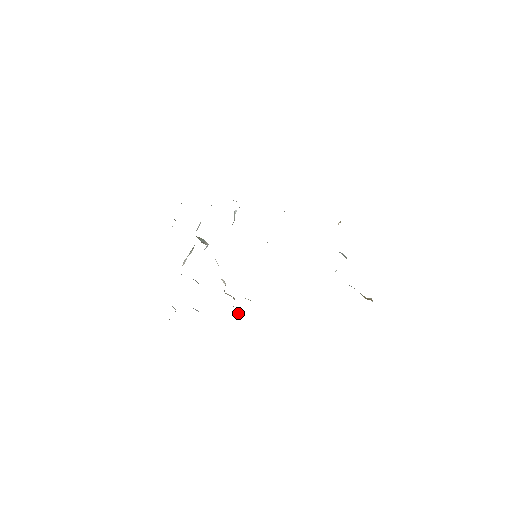
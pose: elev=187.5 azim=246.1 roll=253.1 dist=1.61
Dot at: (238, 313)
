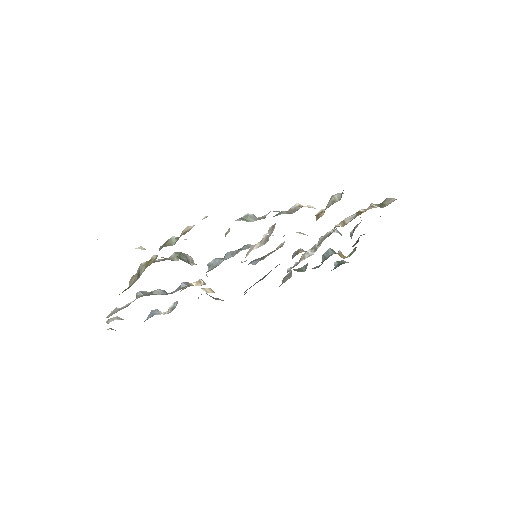
Dot at: (213, 298)
